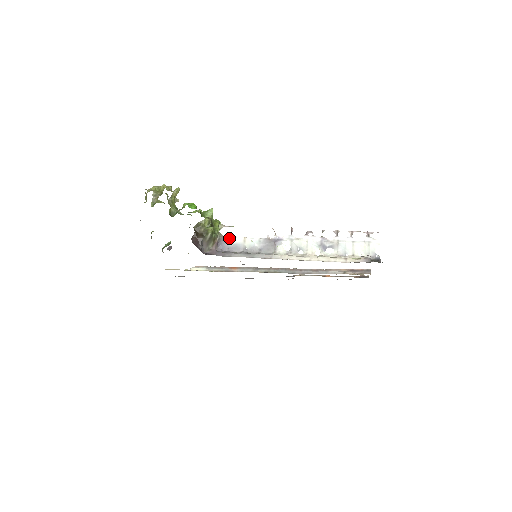
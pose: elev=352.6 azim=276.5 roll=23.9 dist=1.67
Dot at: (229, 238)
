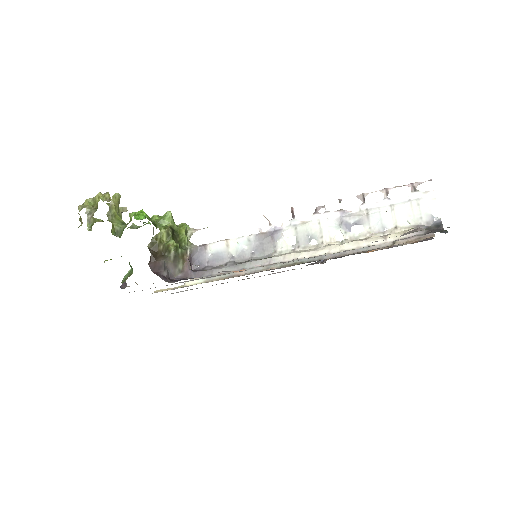
Dot at: (205, 246)
